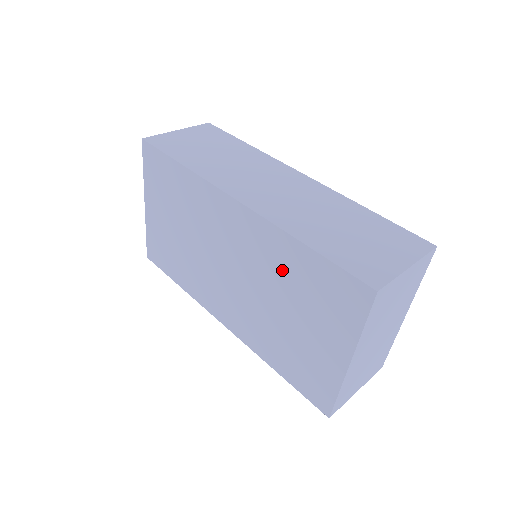
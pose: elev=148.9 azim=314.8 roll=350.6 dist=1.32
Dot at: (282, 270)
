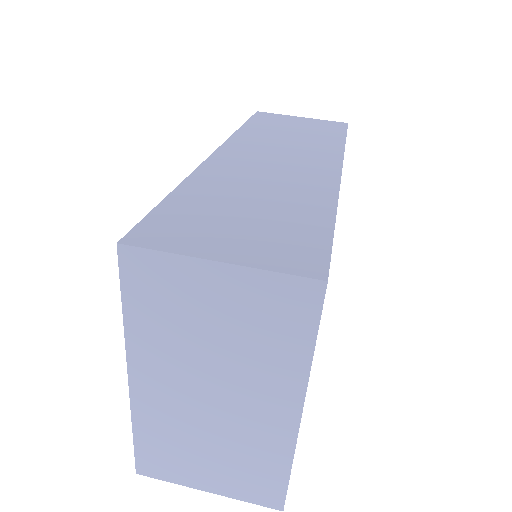
Dot at: occluded
